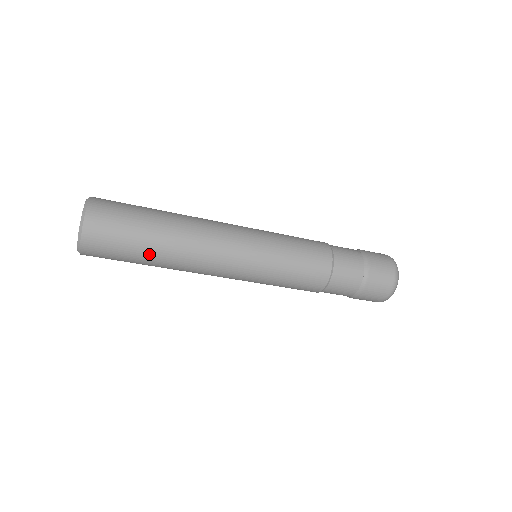
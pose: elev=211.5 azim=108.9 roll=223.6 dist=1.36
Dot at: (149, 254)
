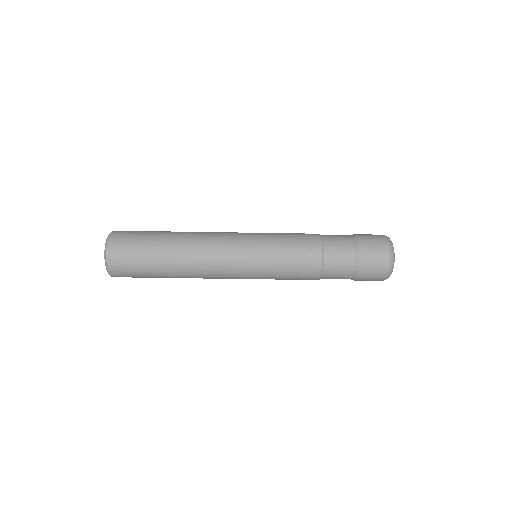
Dot at: (160, 254)
